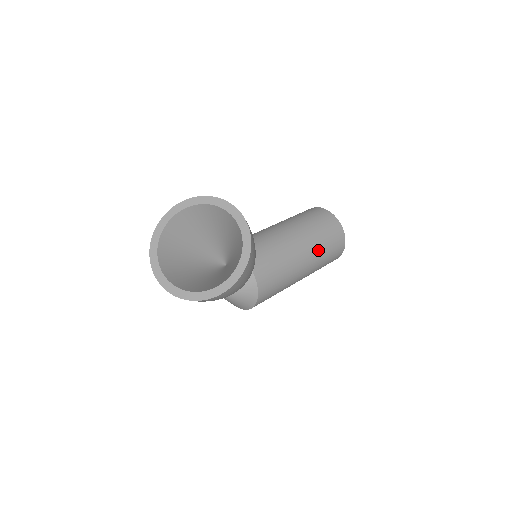
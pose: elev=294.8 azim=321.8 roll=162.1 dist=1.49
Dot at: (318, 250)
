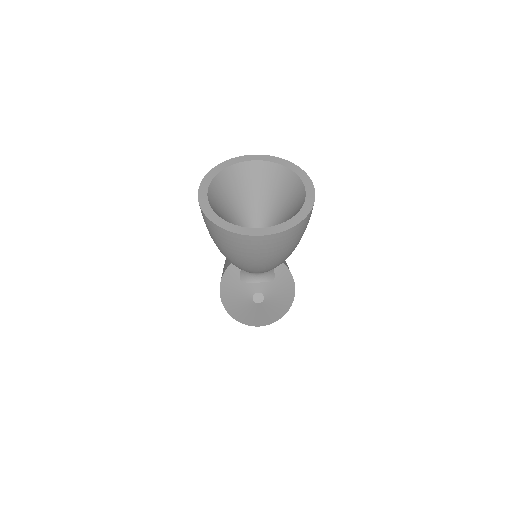
Dot at: occluded
